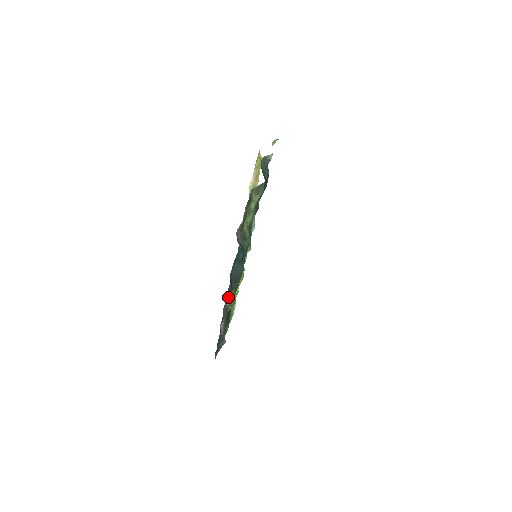
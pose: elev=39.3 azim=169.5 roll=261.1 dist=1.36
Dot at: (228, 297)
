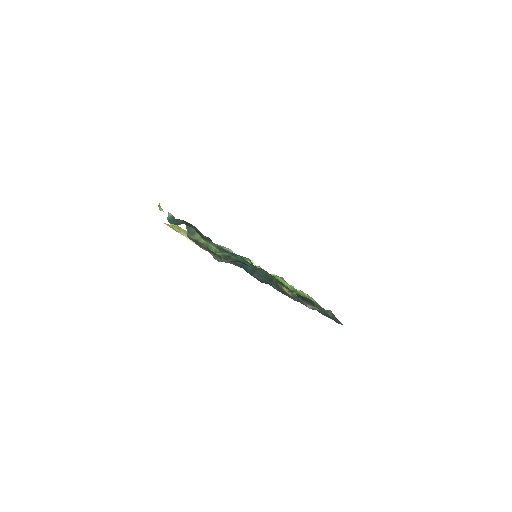
Dot at: (284, 292)
